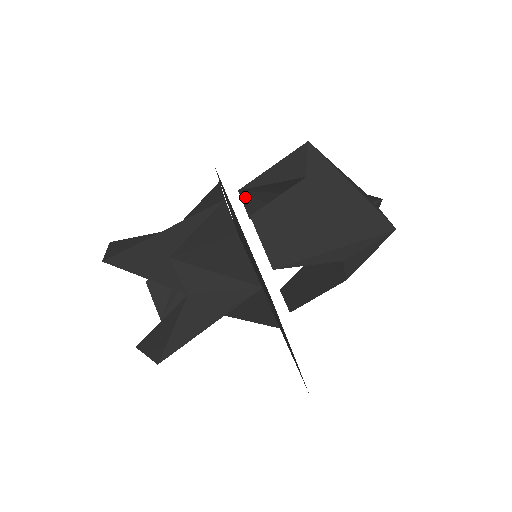
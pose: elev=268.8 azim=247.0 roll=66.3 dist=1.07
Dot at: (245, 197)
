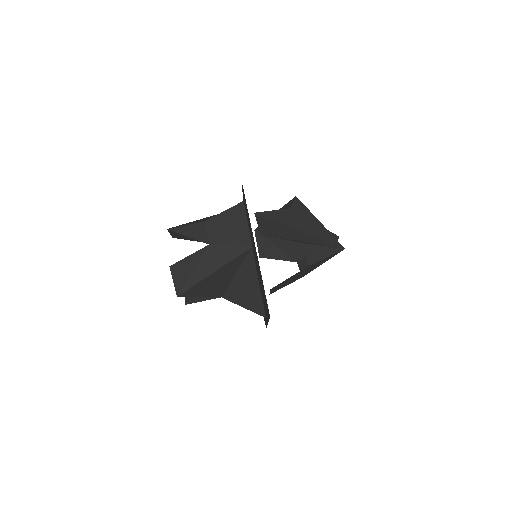
Dot at: (258, 236)
